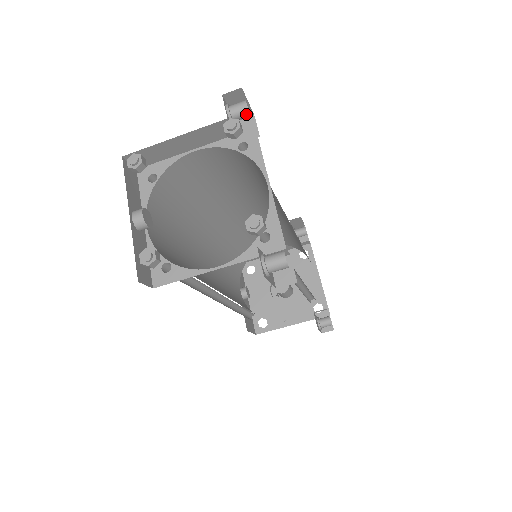
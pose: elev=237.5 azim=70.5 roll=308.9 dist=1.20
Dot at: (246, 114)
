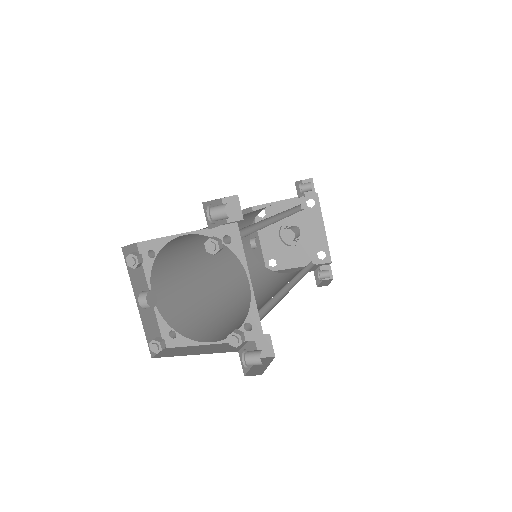
Dot at: (226, 218)
